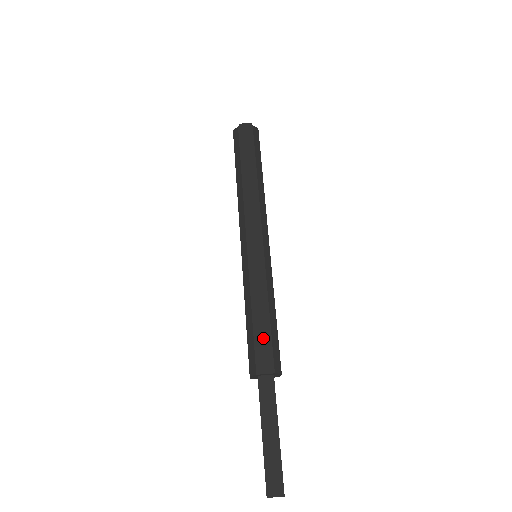
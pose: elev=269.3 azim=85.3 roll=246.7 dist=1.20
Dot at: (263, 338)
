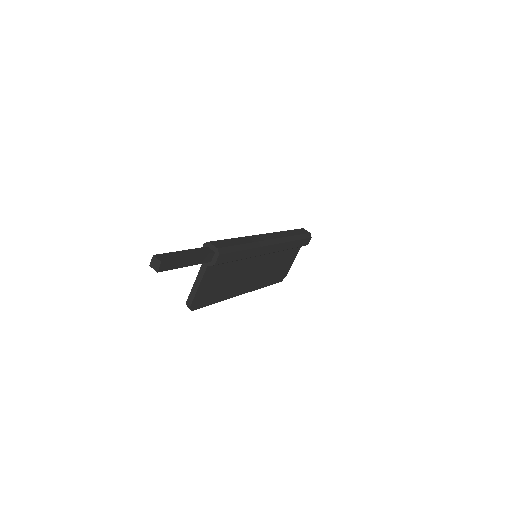
Dot at: (228, 243)
